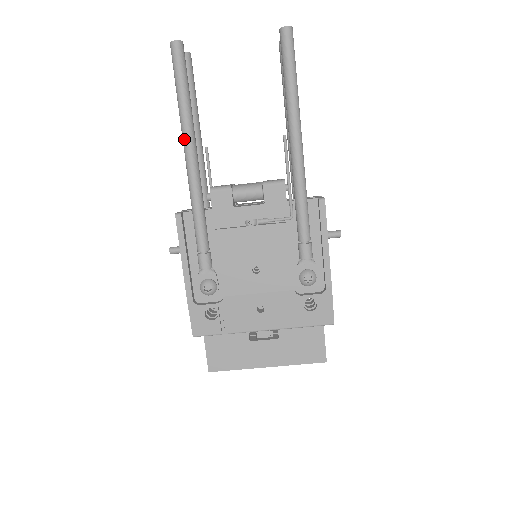
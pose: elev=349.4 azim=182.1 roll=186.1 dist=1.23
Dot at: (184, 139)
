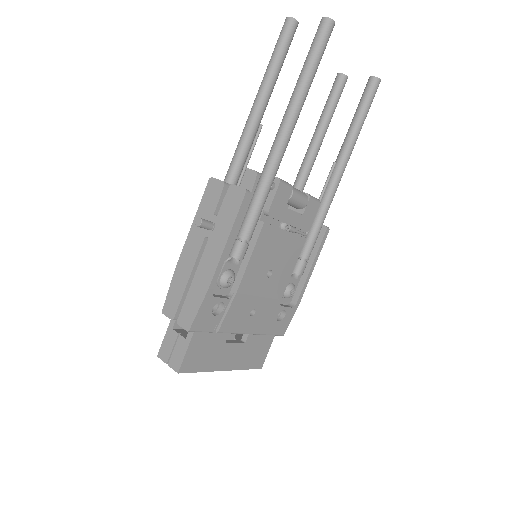
Dot at: (292, 119)
